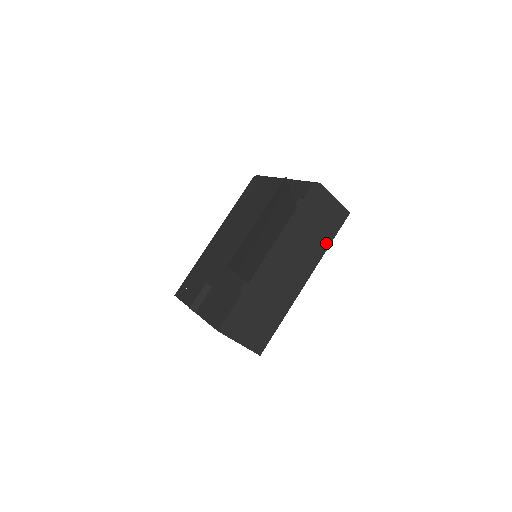
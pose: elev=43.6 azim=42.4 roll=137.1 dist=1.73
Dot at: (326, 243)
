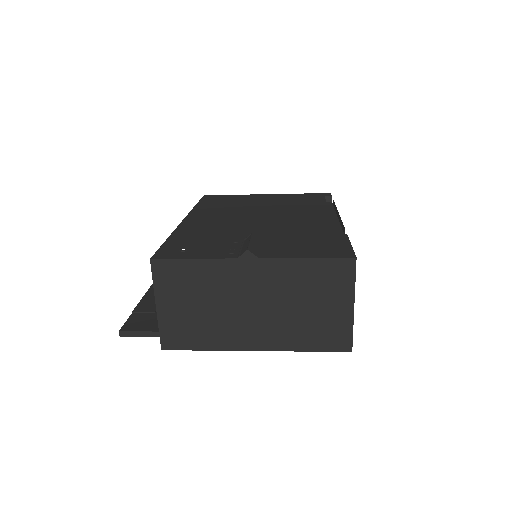
Dot at: occluded
